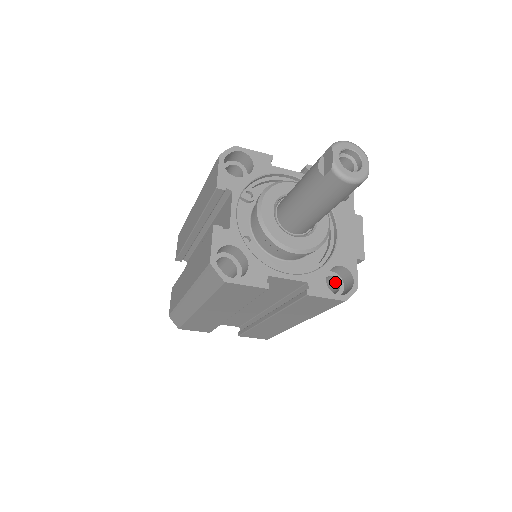
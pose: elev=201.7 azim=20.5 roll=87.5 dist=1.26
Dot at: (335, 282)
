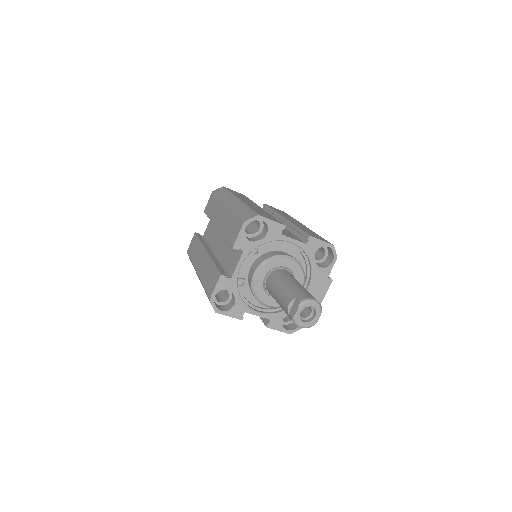
Dot at: occluded
